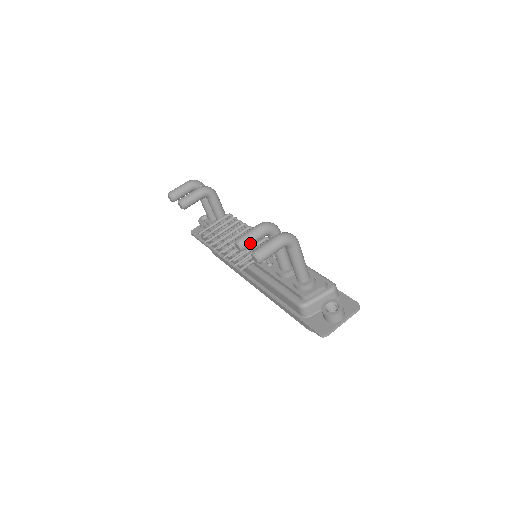
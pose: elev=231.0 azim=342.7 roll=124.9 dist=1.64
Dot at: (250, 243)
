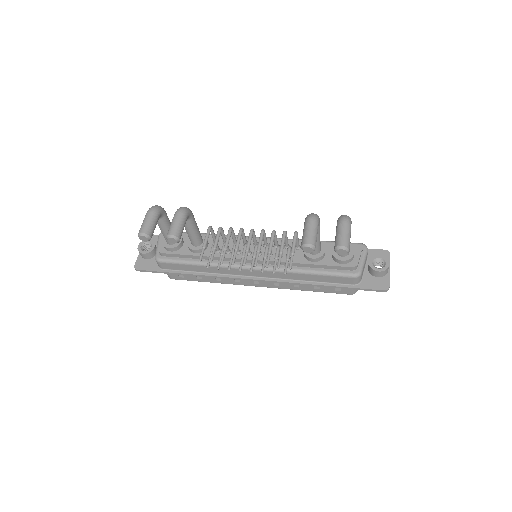
Dot at: (316, 241)
